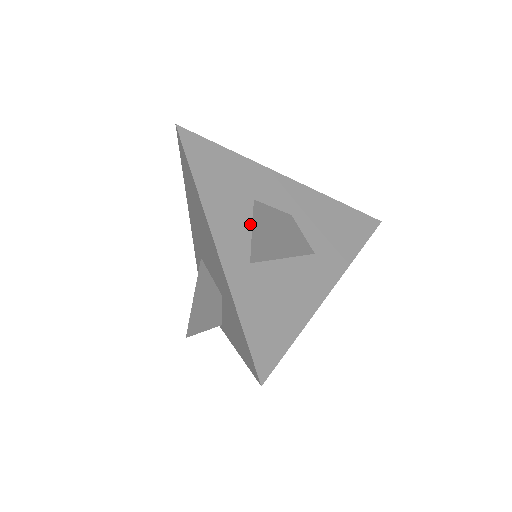
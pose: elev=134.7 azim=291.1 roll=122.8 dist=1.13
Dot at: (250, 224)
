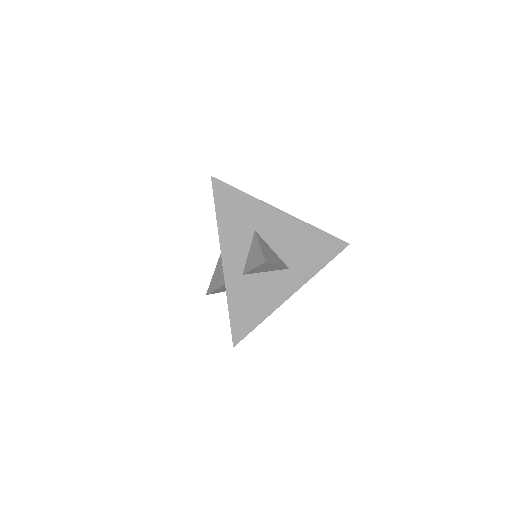
Dot at: (248, 248)
